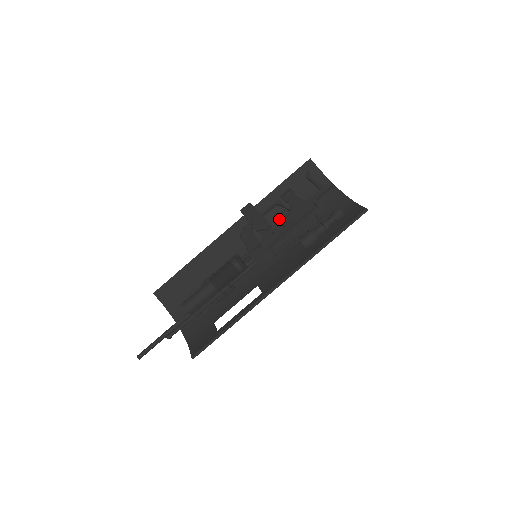
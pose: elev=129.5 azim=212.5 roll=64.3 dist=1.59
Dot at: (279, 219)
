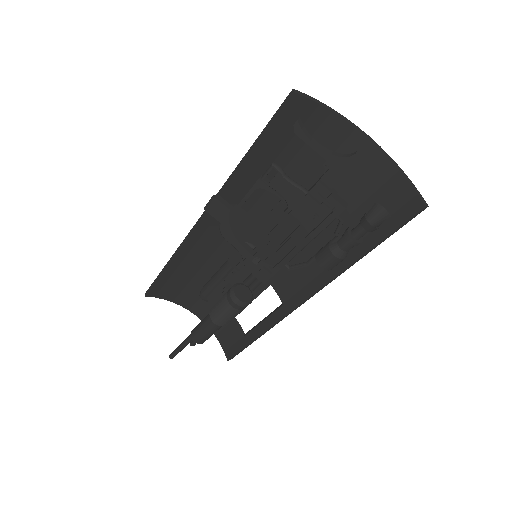
Dot at: (270, 194)
